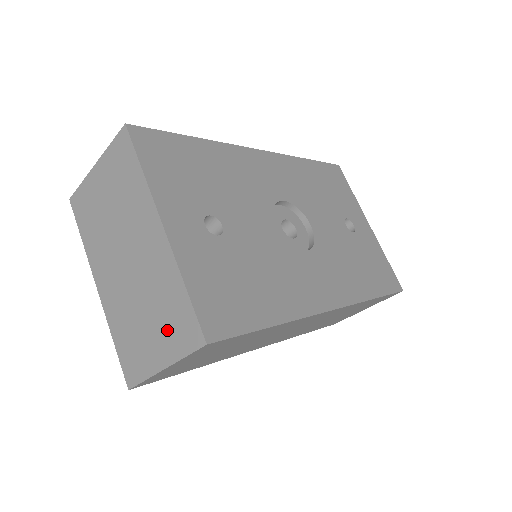
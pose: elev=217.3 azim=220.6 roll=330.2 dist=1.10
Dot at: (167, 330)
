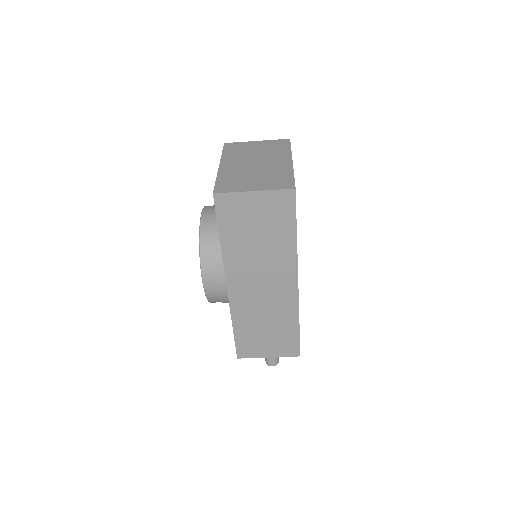
Dot at: (269, 182)
